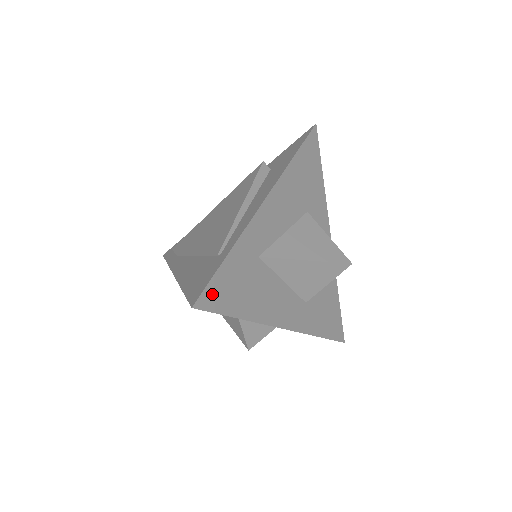
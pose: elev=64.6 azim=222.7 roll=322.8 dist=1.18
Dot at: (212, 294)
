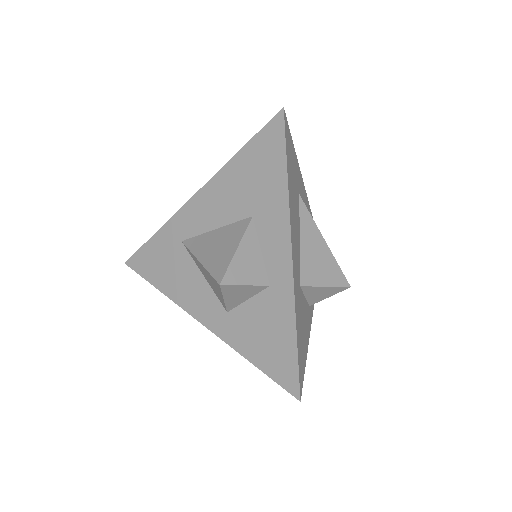
Dot at: (288, 133)
